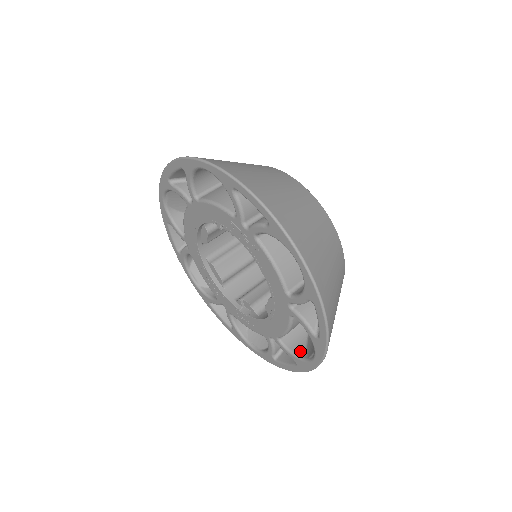
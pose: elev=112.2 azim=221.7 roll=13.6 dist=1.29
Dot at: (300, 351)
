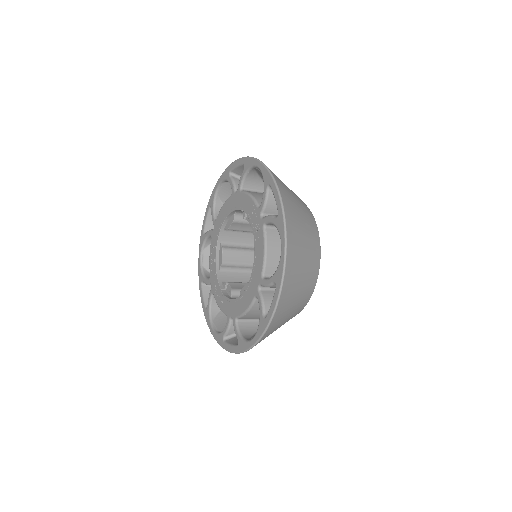
Dot at: (246, 335)
